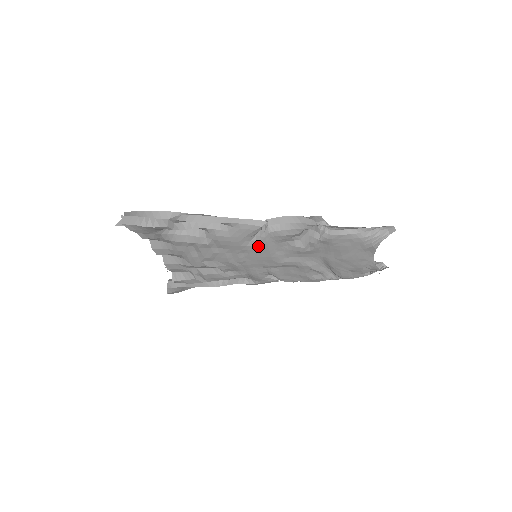
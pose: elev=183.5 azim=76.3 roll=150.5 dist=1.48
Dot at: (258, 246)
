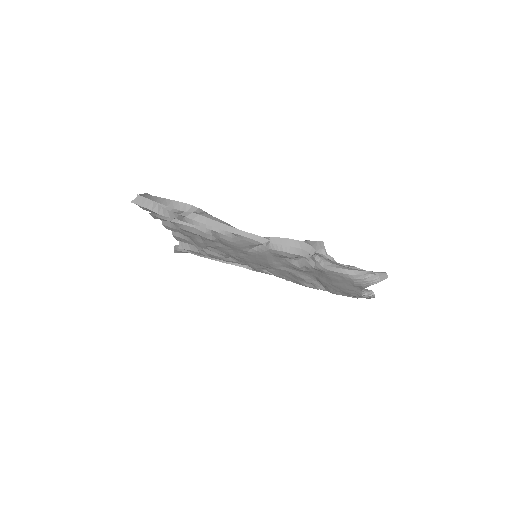
Dot at: (258, 254)
